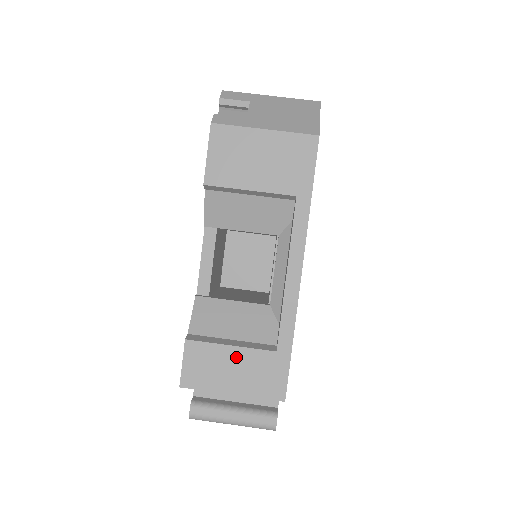
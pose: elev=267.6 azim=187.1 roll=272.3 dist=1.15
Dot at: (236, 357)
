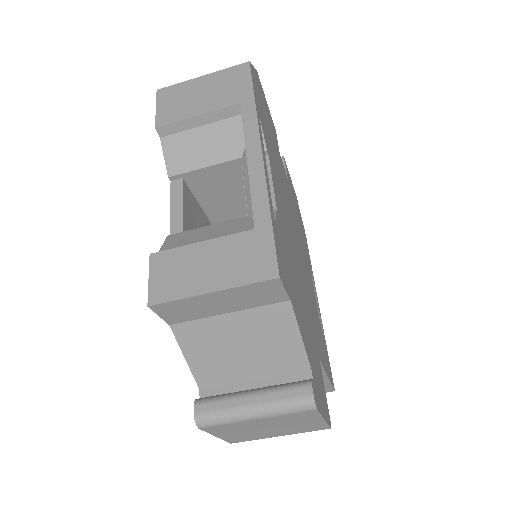
Dot at: (209, 251)
